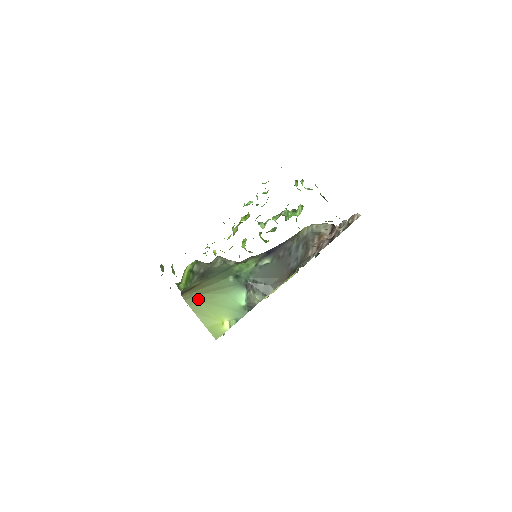
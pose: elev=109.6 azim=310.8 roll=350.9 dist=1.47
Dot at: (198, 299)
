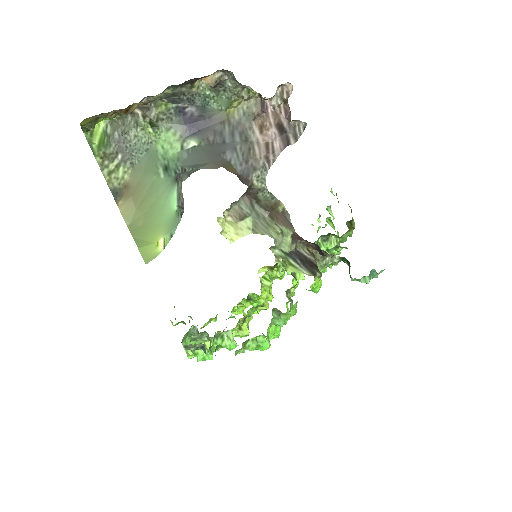
Dot at: (139, 222)
